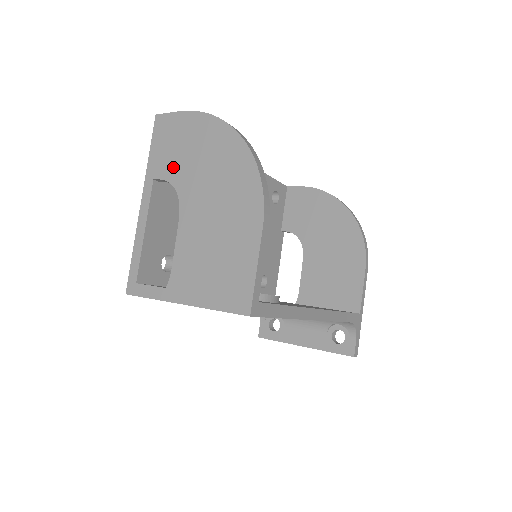
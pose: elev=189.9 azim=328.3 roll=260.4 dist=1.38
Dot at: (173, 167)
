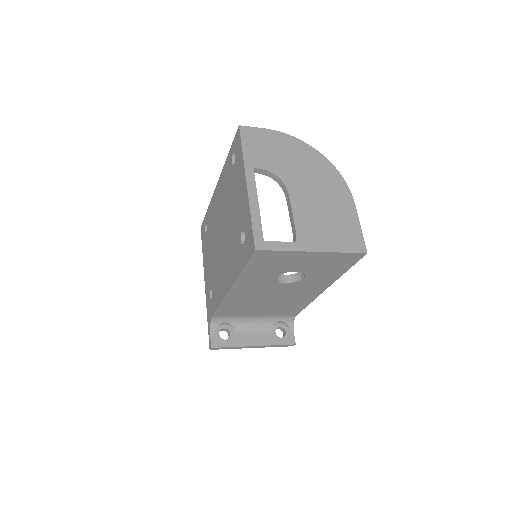
Dot at: (271, 162)
